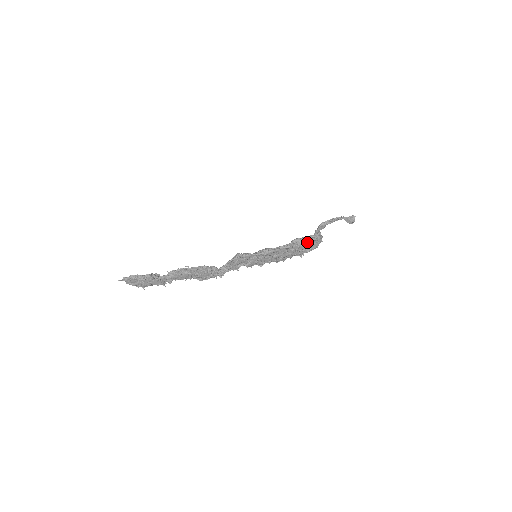
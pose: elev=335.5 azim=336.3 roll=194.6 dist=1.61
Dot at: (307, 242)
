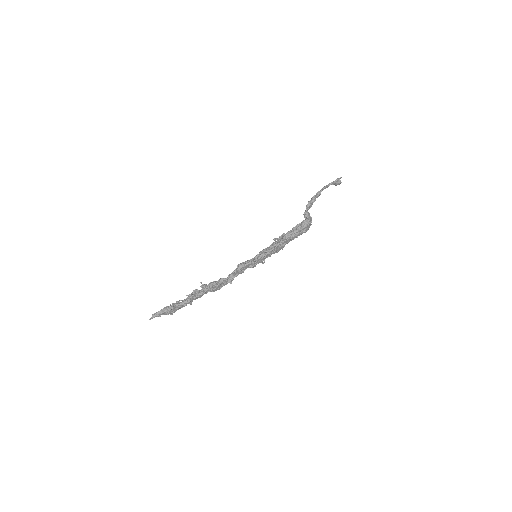
Dot at: (298, 232)
